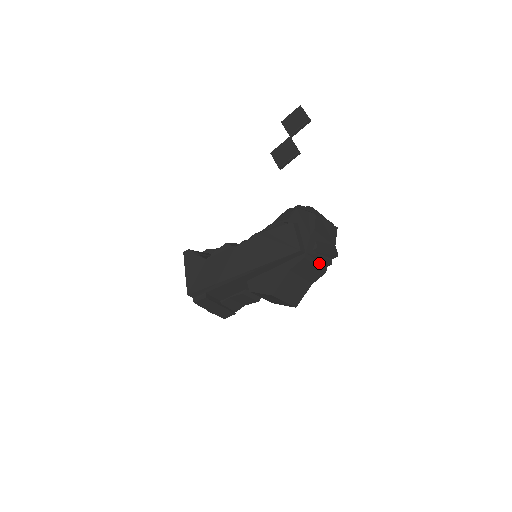
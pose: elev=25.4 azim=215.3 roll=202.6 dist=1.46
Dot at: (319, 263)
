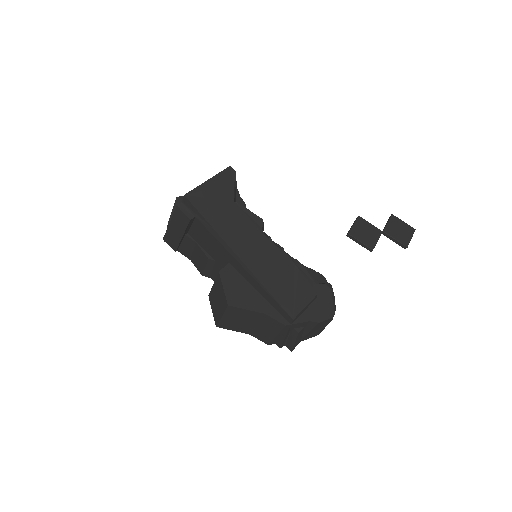
Dot at: (279, 337)
